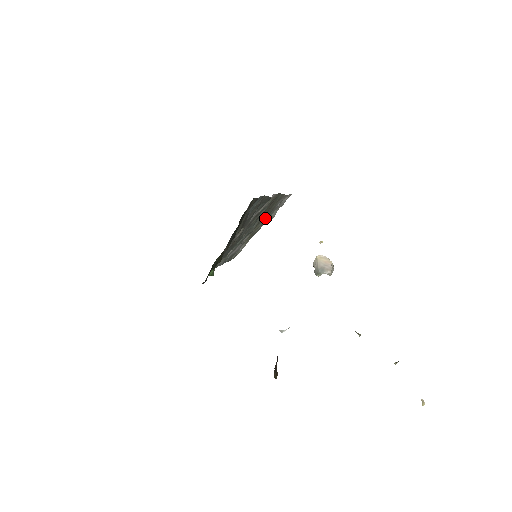
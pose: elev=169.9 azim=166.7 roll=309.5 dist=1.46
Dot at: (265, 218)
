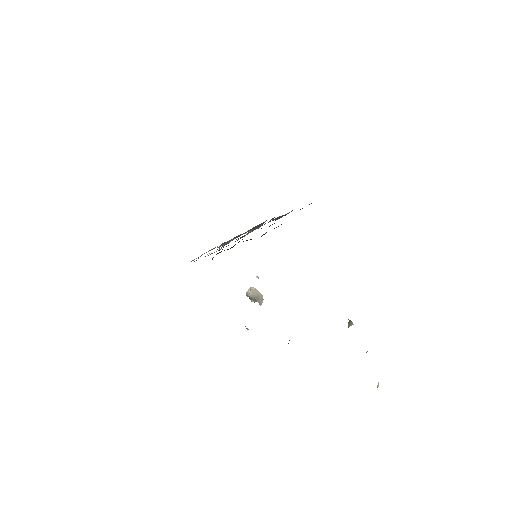
Dot at: occluded
